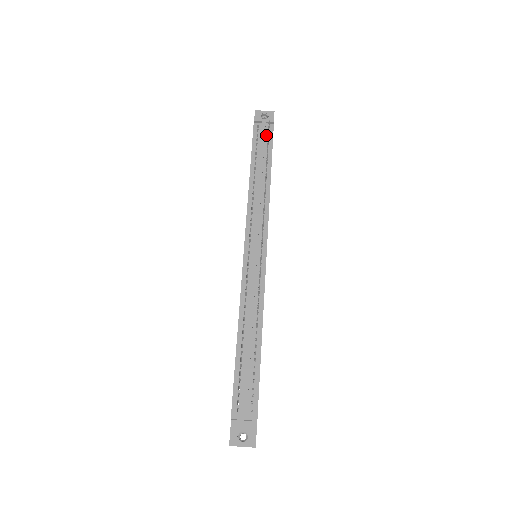
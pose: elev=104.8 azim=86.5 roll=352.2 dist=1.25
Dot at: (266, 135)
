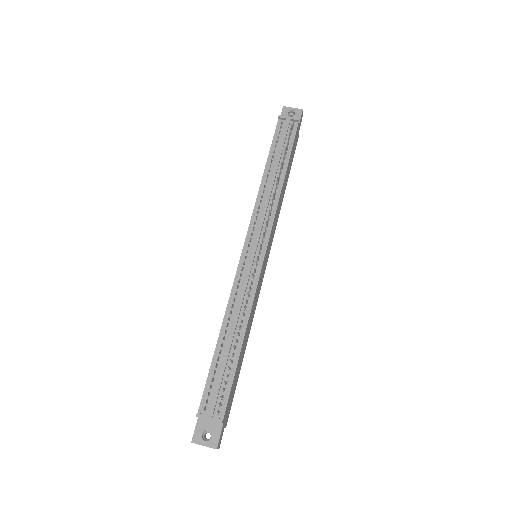
Dot at: (288, 133)
